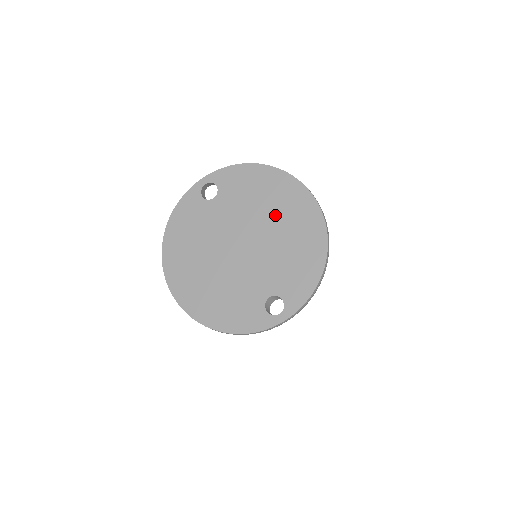
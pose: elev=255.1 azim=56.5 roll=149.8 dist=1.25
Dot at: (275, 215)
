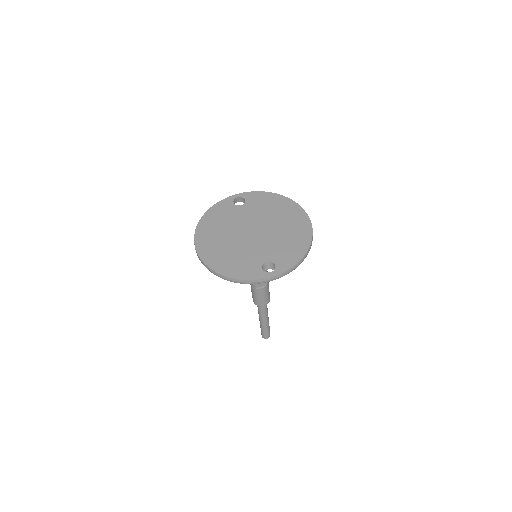
Dot at: (280, 220)
